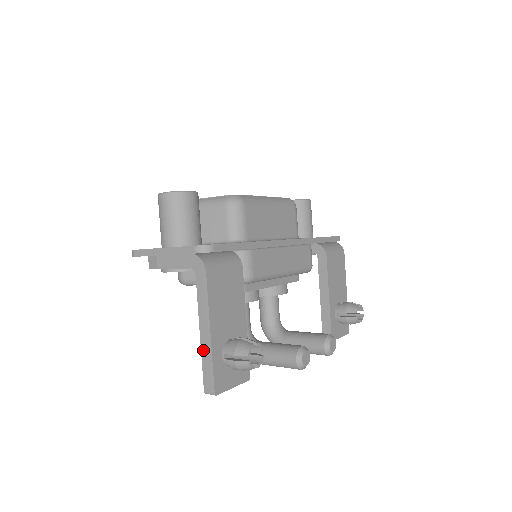
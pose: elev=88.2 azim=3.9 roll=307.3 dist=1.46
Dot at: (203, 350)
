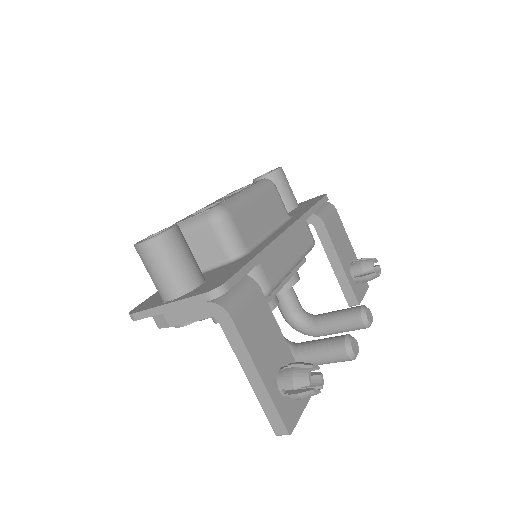
Dot at: (259, 396)
